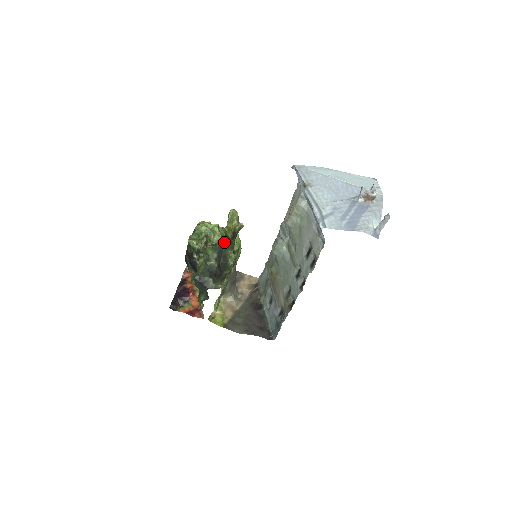
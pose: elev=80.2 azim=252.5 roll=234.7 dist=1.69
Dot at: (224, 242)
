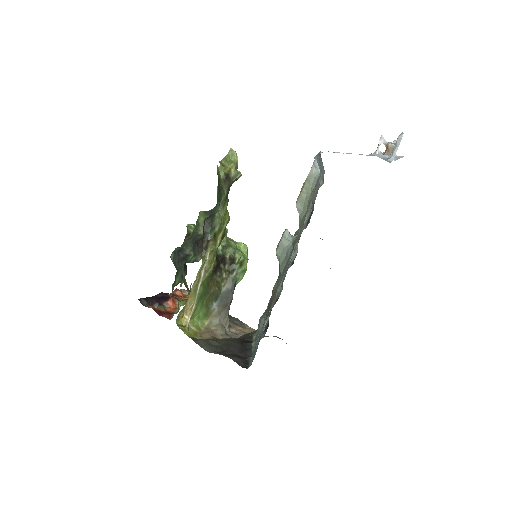
Dot at: (218, 201)
